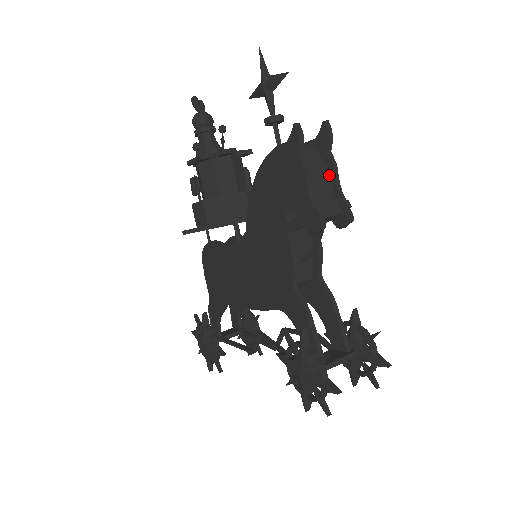
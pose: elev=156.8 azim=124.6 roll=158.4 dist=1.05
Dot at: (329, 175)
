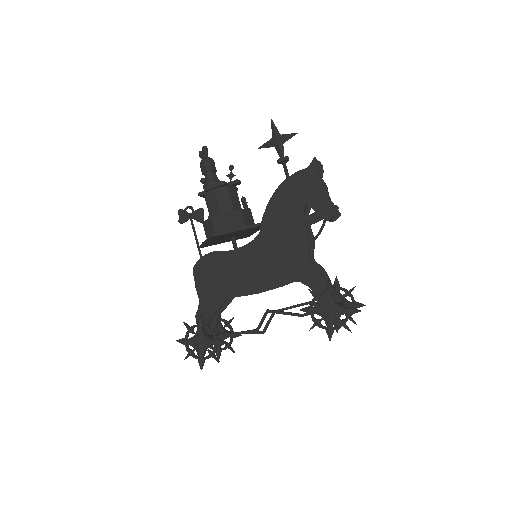
Dot at: occluded
